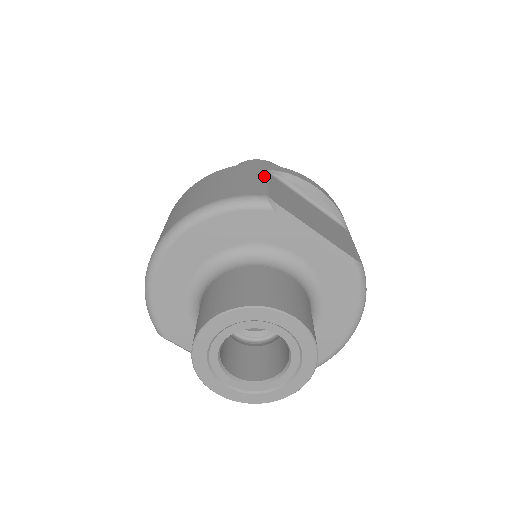
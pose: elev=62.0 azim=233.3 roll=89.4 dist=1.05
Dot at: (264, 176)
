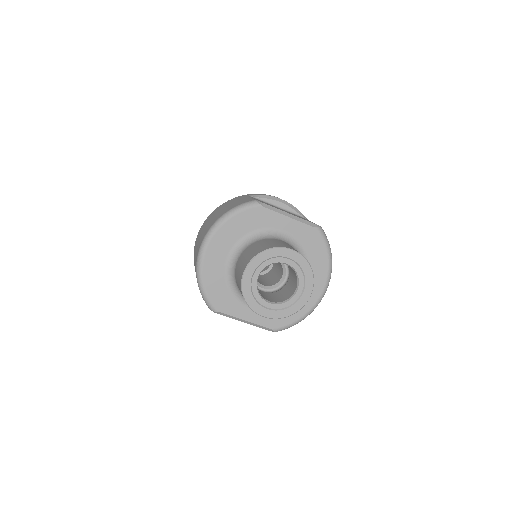
Dot at: (249, 197)
